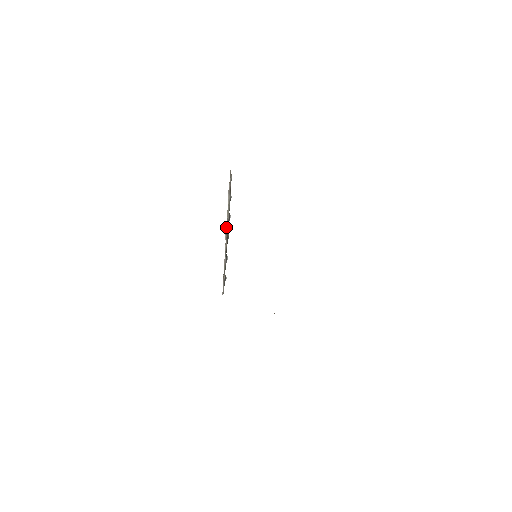
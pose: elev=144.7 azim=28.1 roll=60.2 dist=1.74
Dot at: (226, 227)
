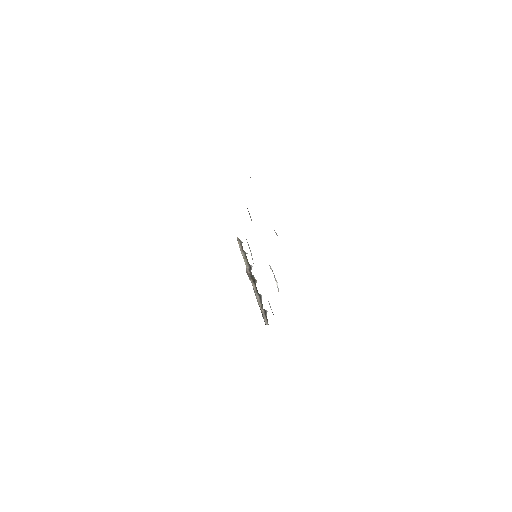
Dot at: (248, 274)
